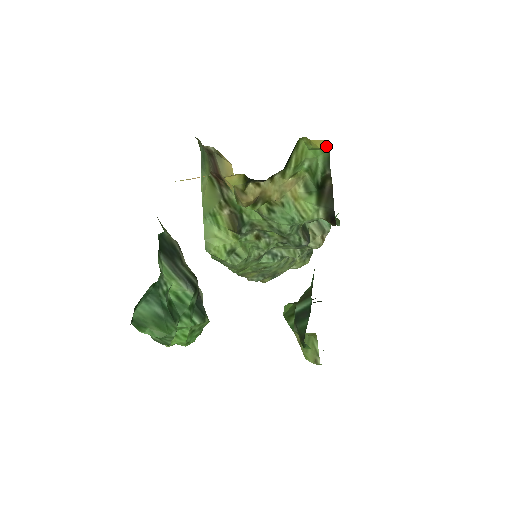
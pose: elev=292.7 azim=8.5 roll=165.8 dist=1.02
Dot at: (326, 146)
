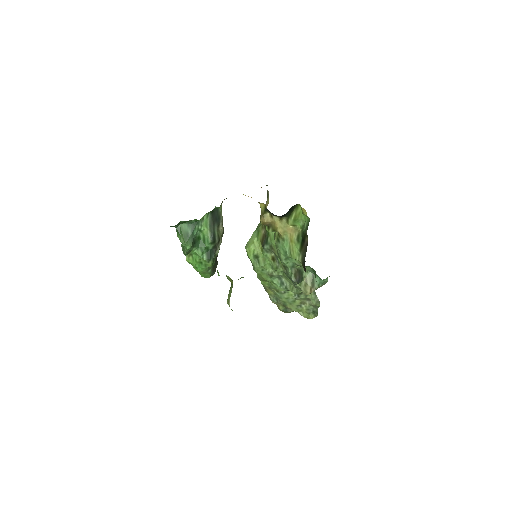
Dot at: occluded
